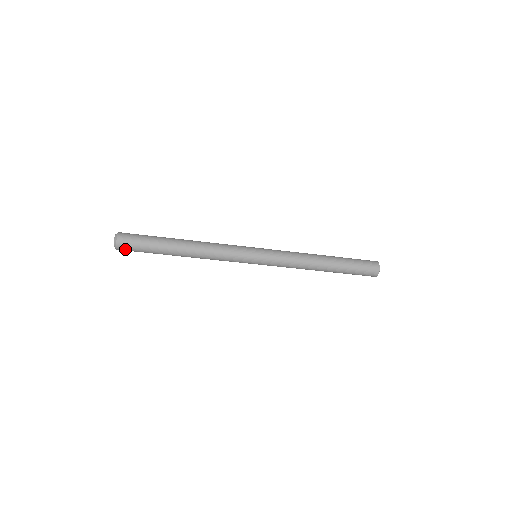
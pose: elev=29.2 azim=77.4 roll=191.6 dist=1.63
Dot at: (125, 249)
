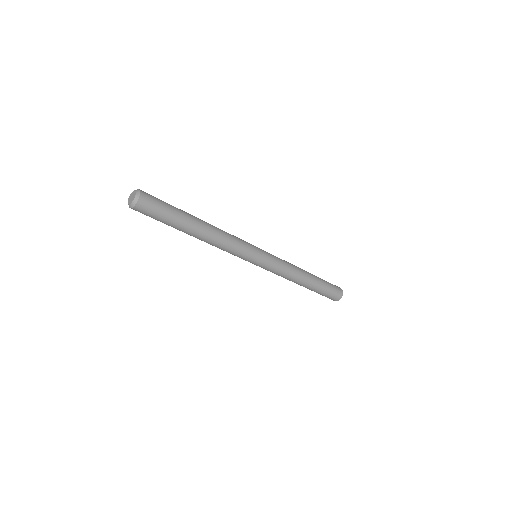
Dot at: (144, 209)
